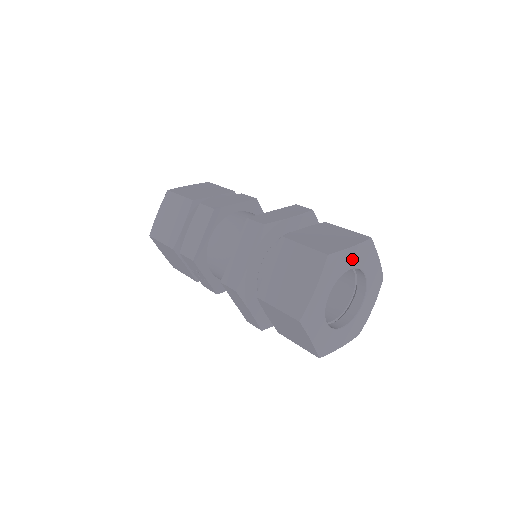
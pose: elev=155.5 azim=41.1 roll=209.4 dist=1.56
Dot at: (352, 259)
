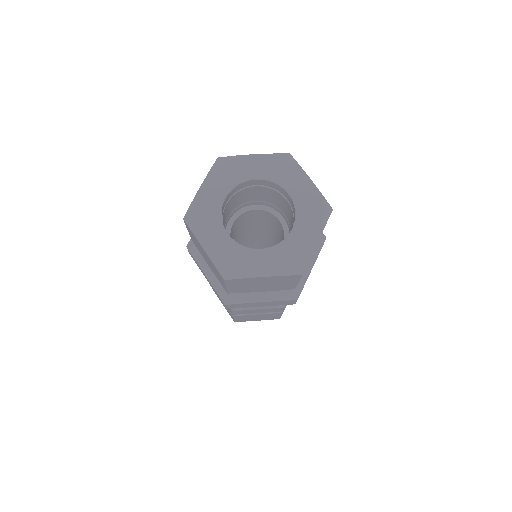
Dot at: (257, 168)
